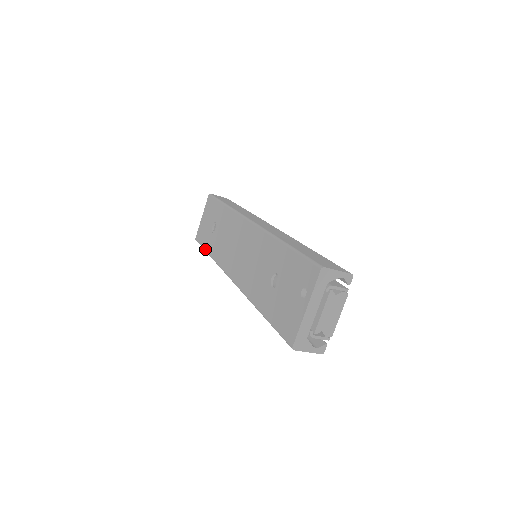
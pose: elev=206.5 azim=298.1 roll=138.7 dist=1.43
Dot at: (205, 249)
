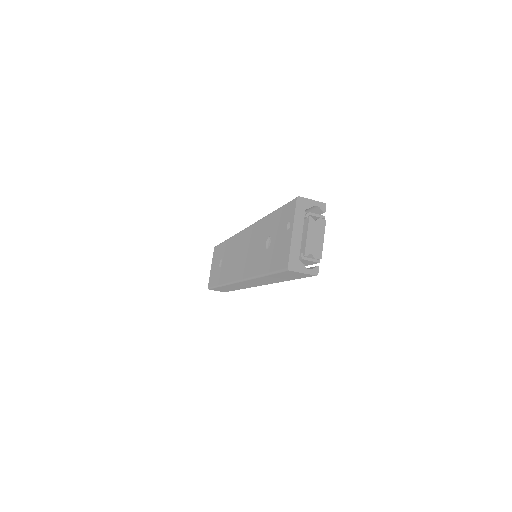
Dot at: (216, 285)
